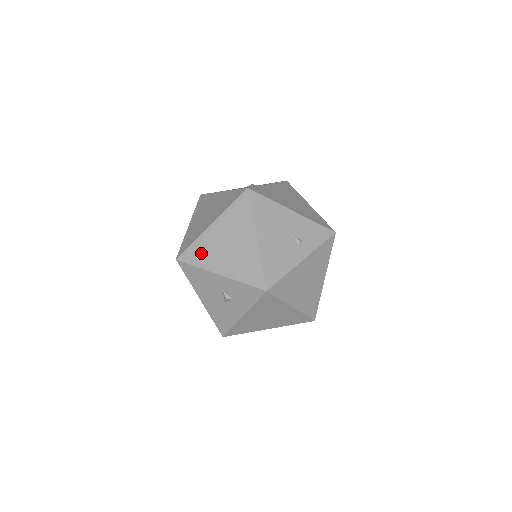
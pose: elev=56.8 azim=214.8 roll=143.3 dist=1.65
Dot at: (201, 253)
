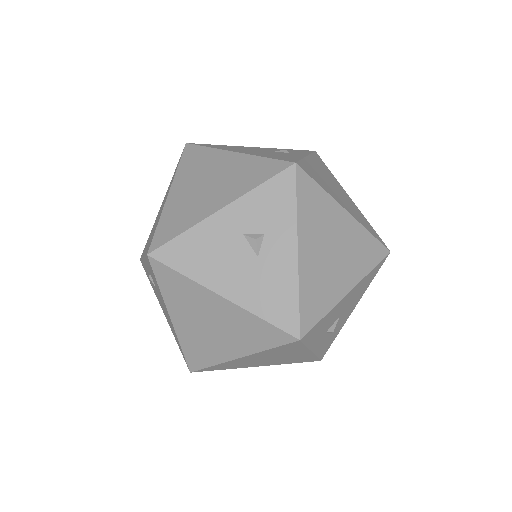
Dot at: (178, 219)
